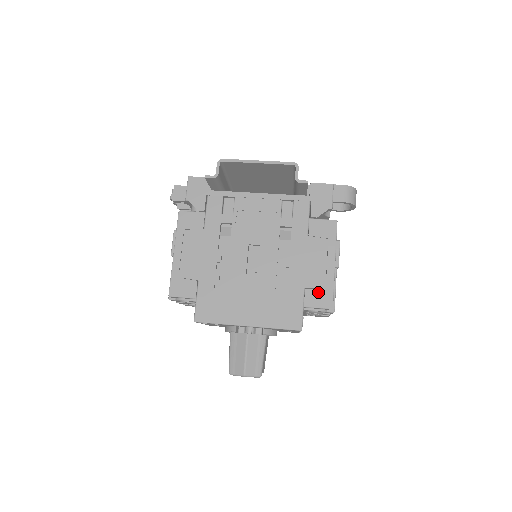
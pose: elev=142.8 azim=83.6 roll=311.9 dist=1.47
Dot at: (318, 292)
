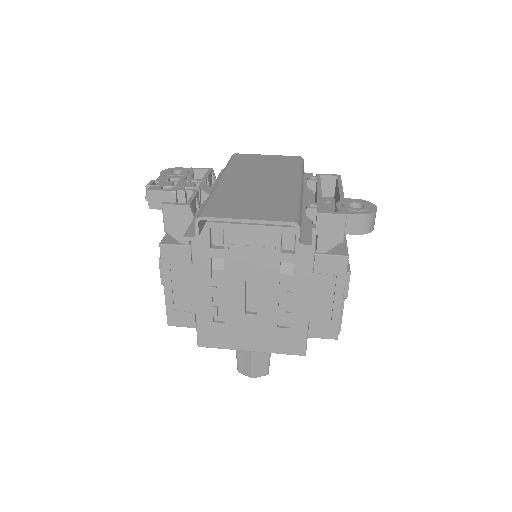
Dot at: (323, 325)
